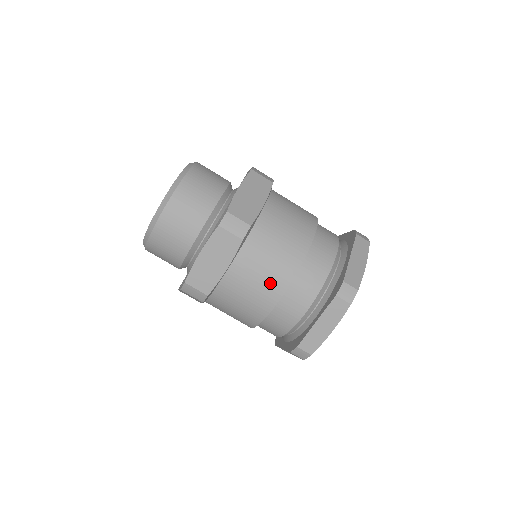
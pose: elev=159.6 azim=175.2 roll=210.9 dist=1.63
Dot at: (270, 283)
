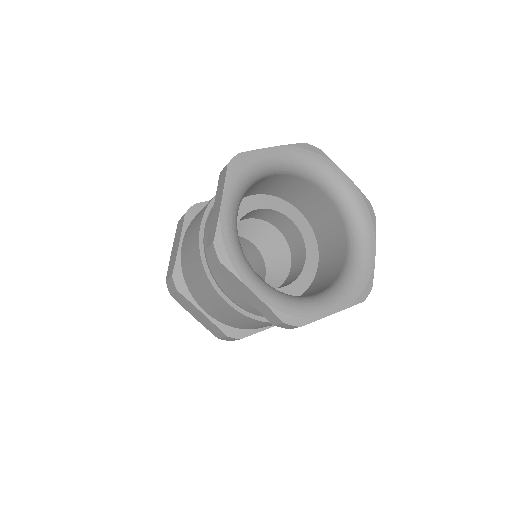
Dot at: (197, 223)
